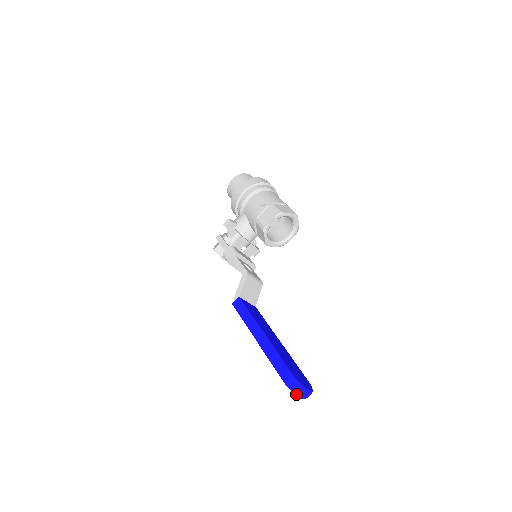
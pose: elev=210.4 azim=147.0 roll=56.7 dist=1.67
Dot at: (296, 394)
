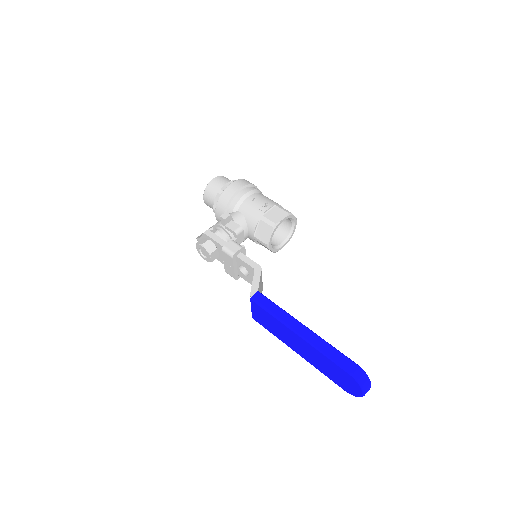
Dot at: (364, 387)
